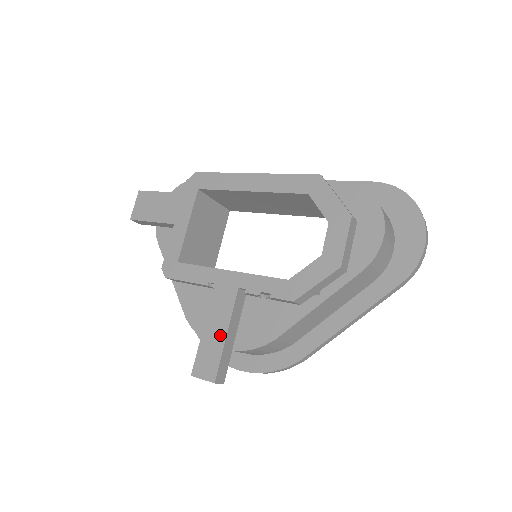
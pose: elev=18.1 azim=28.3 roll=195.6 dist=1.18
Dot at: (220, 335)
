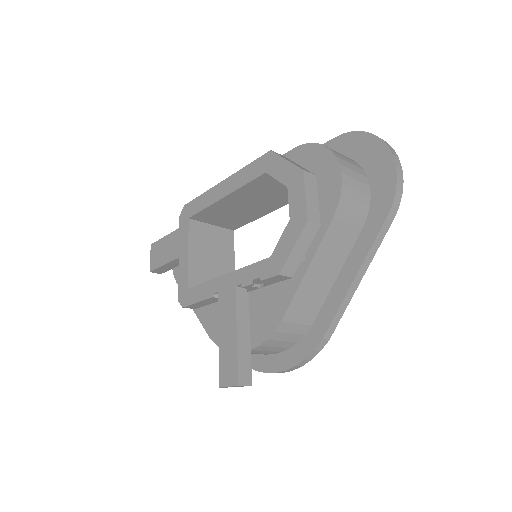
Dot at: (232, 337)
